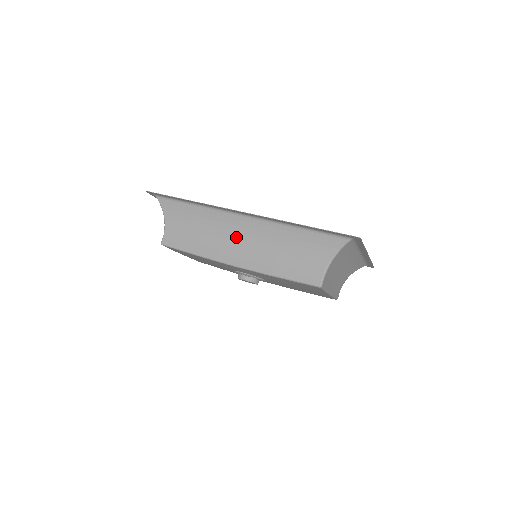
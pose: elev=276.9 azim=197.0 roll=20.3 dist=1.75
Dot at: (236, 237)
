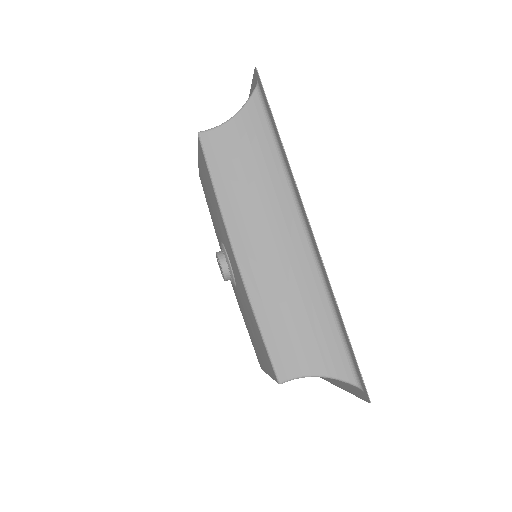
Dot at: (272, 235)
